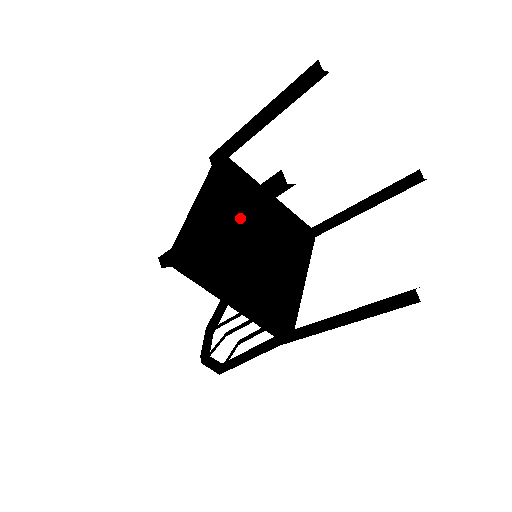
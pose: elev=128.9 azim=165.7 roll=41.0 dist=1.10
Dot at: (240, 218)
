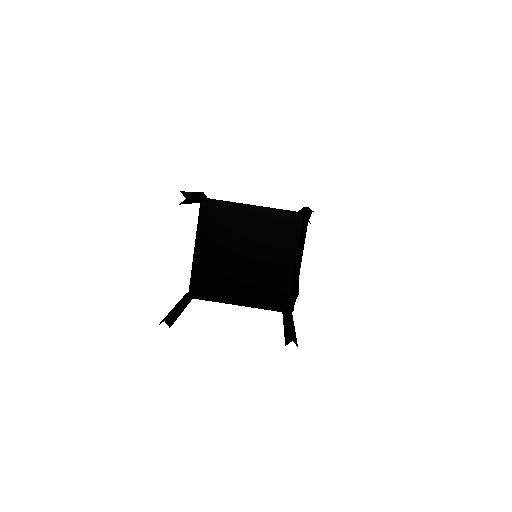
Dot at: occluded
